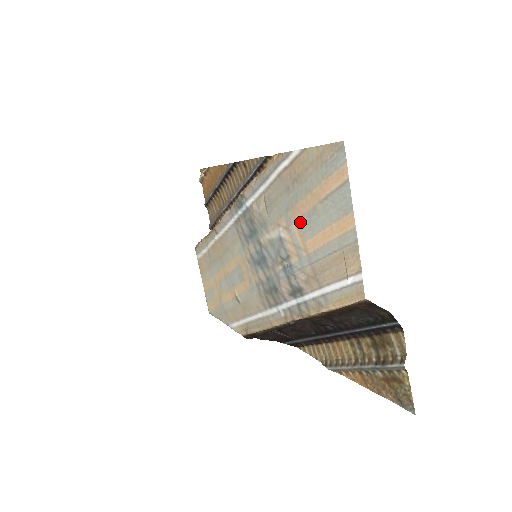
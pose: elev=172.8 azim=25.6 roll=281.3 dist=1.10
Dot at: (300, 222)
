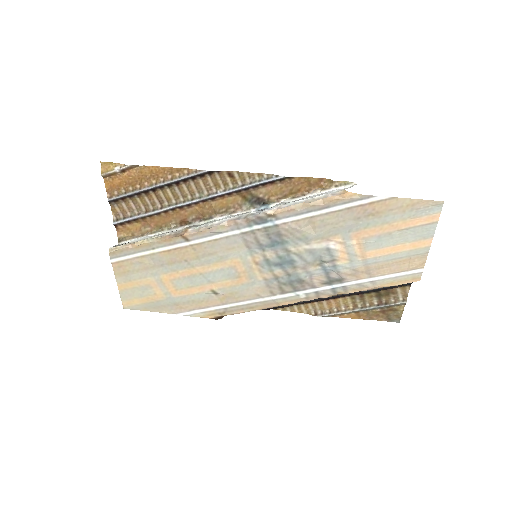
Dot at: (365, 240)
